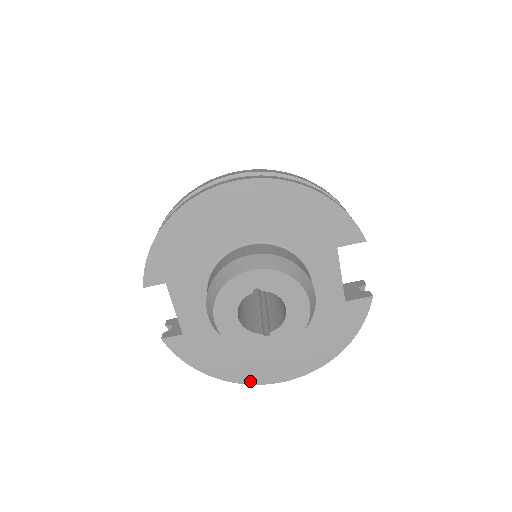
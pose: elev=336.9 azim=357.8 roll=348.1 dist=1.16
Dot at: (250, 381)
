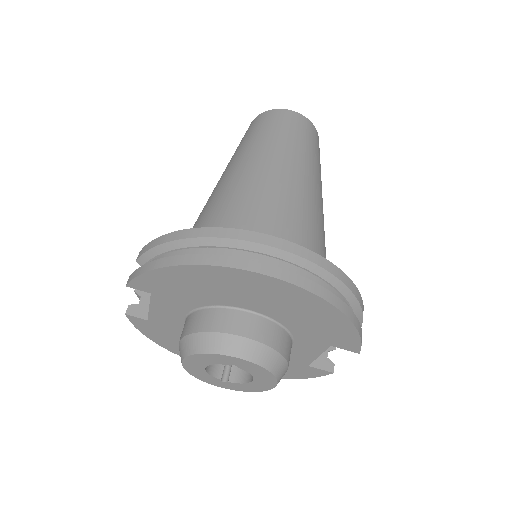
Dot at: occluded
